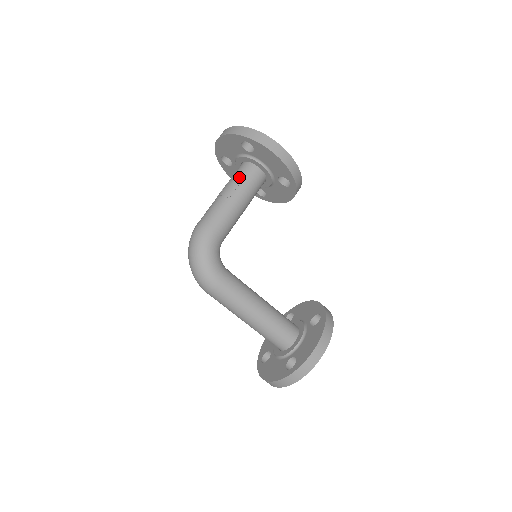
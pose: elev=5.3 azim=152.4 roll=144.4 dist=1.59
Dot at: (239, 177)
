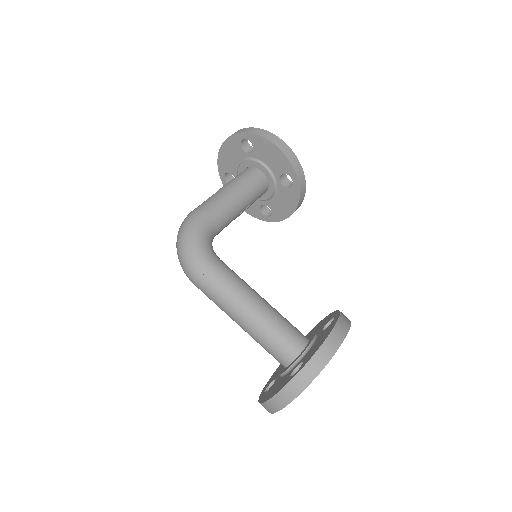
Dot at: (238, 176)
